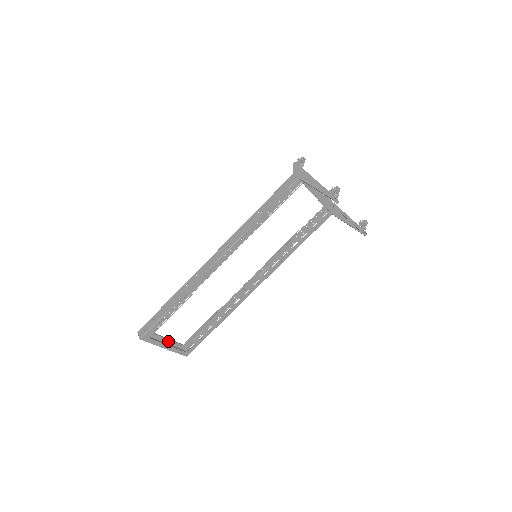
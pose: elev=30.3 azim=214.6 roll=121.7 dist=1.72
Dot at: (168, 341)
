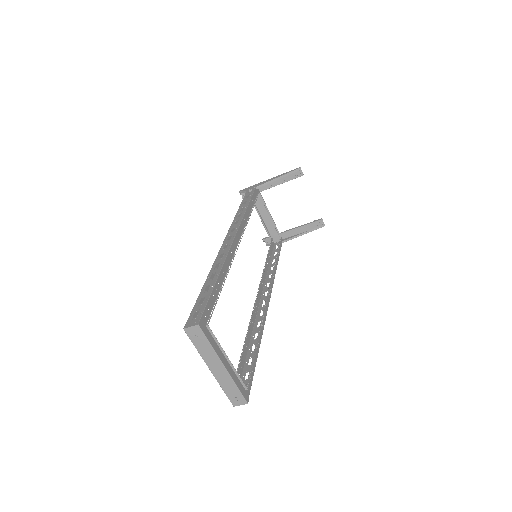
Dot at: (215, 374)
